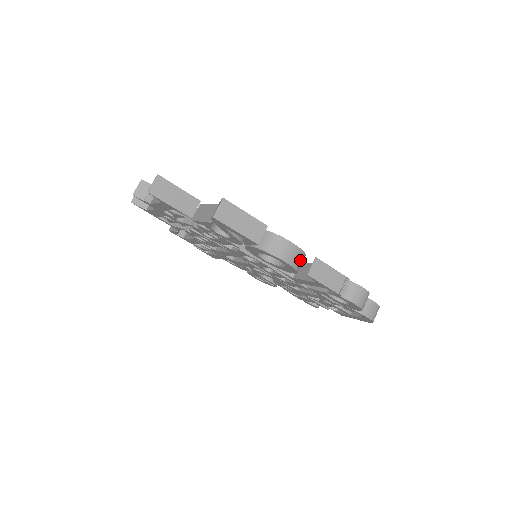
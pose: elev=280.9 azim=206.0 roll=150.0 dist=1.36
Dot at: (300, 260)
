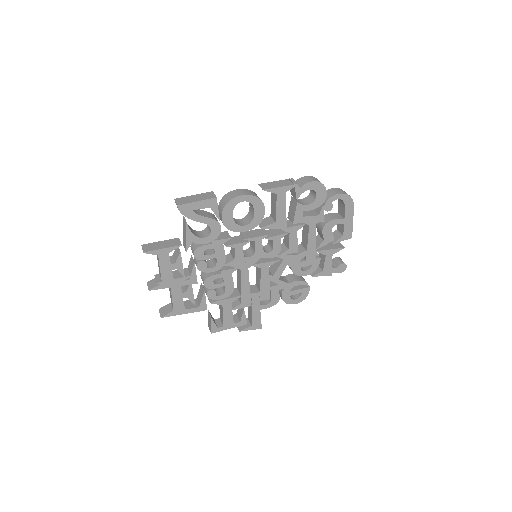
Dot at: (253, 194)
